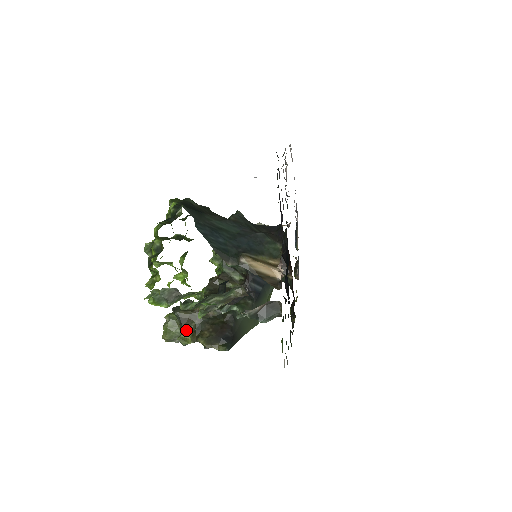
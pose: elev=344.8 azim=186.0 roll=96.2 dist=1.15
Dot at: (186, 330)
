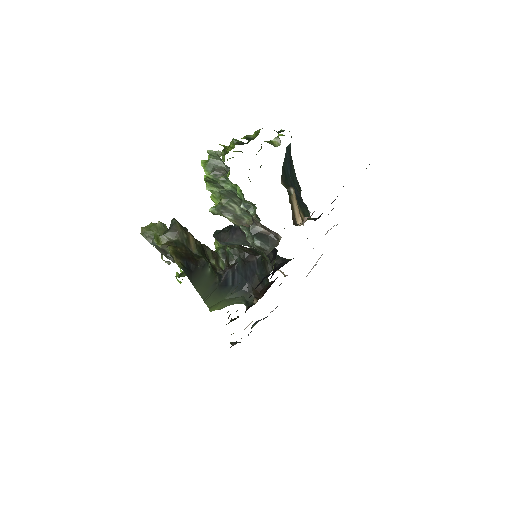
Dot at: (166, 237)
